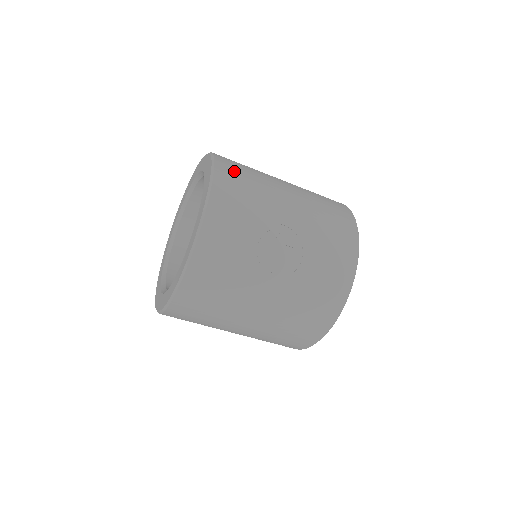
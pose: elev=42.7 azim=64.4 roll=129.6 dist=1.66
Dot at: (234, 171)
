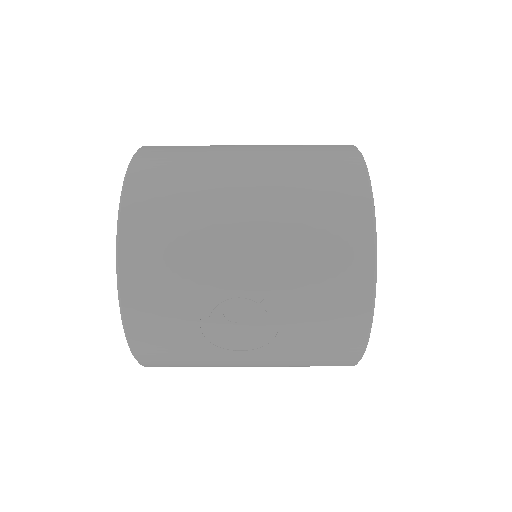
Dot at: (152, 218)
